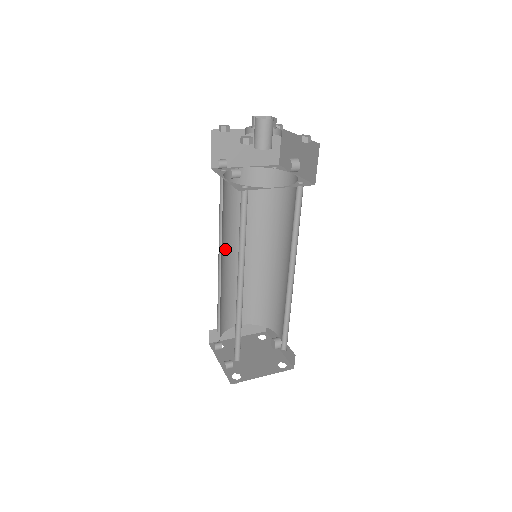
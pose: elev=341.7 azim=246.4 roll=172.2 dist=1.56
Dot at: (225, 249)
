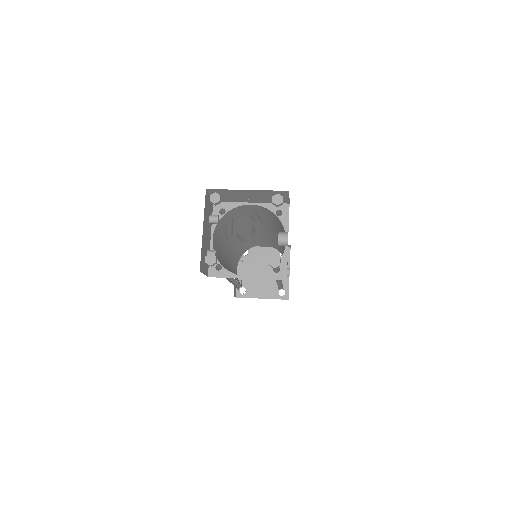
Dot at: (237, 233)
